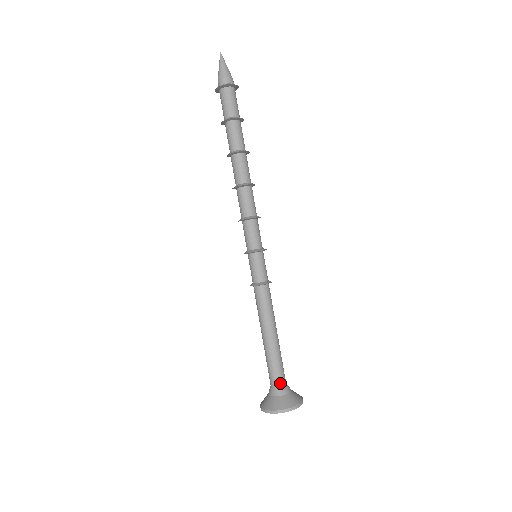
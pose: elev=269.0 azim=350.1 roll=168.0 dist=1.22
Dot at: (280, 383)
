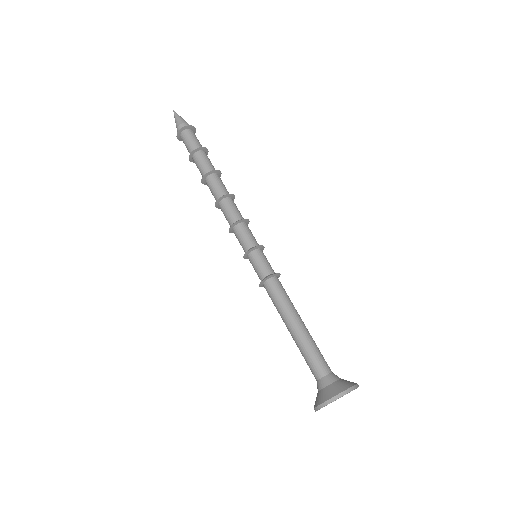
Dot at: (330, 369)
